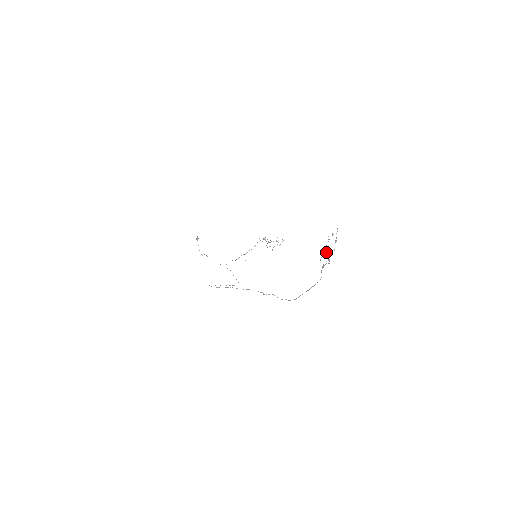
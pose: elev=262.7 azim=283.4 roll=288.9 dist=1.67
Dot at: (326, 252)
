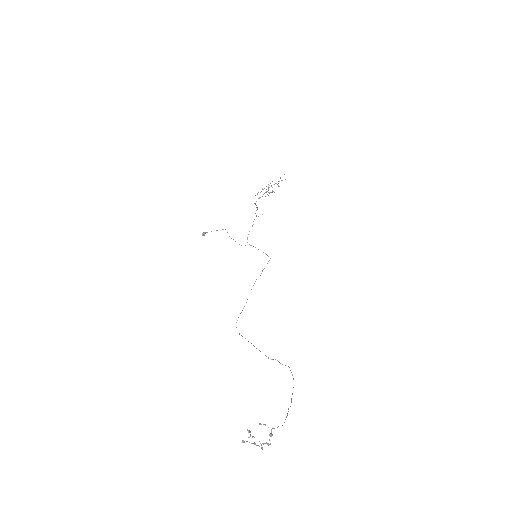
Dot at: occluded
